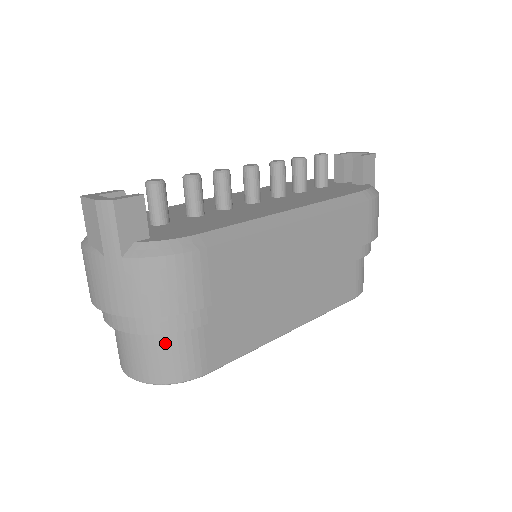
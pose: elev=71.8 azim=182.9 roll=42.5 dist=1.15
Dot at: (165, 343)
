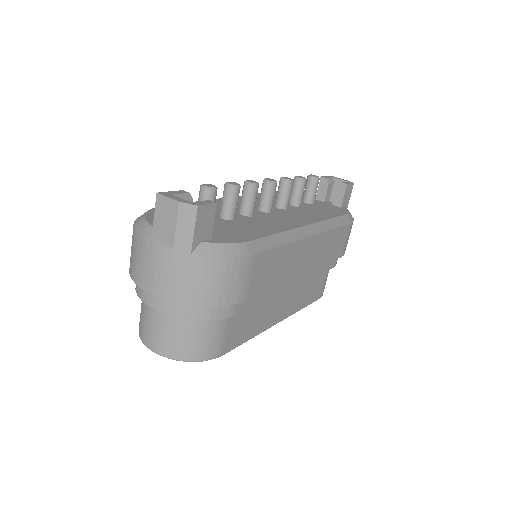
Dot at: (200, 327)
